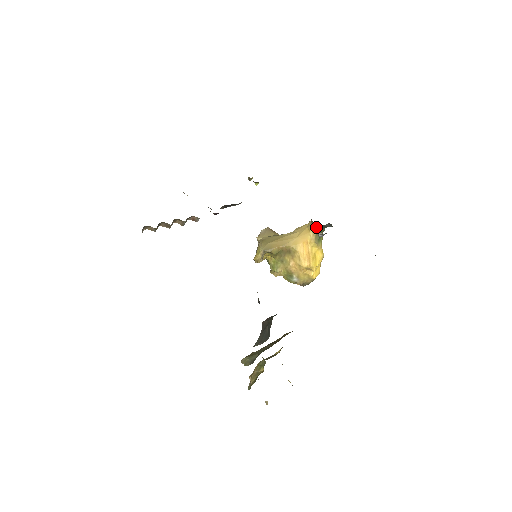
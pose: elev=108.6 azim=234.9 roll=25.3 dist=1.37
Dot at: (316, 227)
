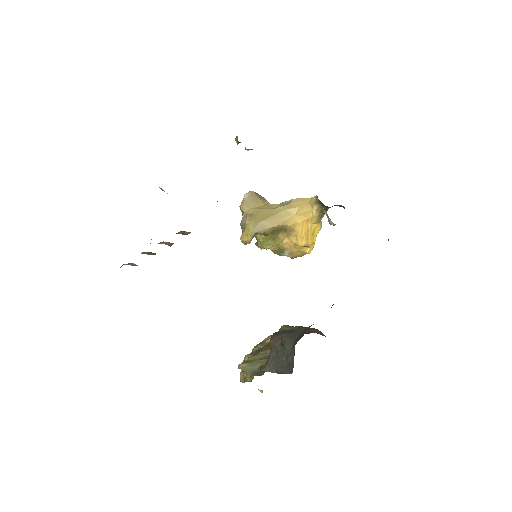
Dot at: (322, 206)
